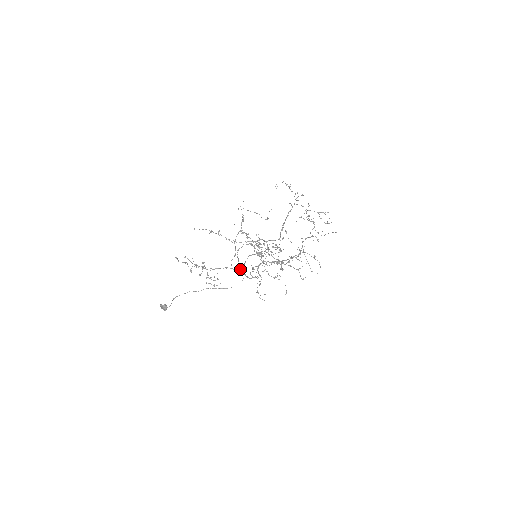
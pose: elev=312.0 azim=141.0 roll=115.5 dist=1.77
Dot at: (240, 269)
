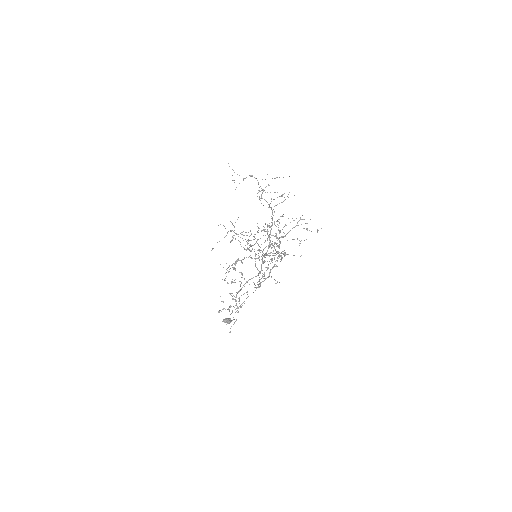
Dot at: occluded
